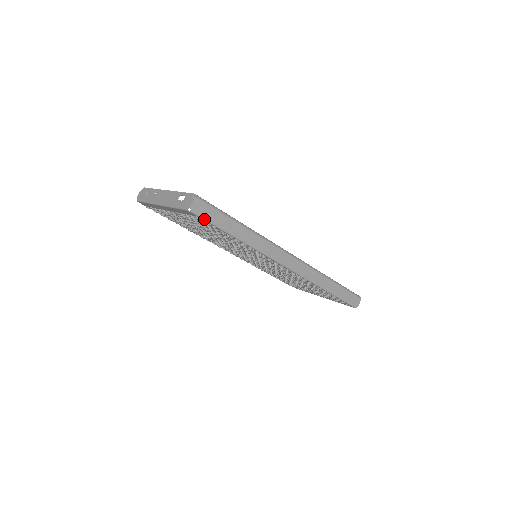
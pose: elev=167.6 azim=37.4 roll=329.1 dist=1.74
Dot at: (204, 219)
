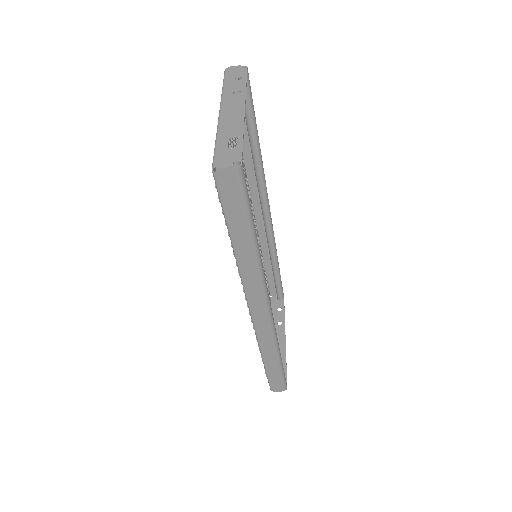
Dot at: (219, 194)
